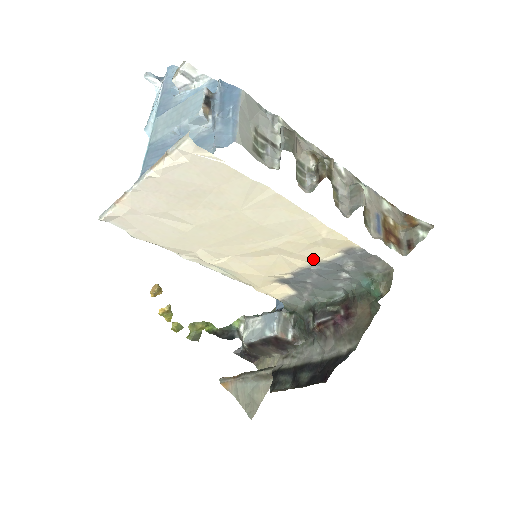
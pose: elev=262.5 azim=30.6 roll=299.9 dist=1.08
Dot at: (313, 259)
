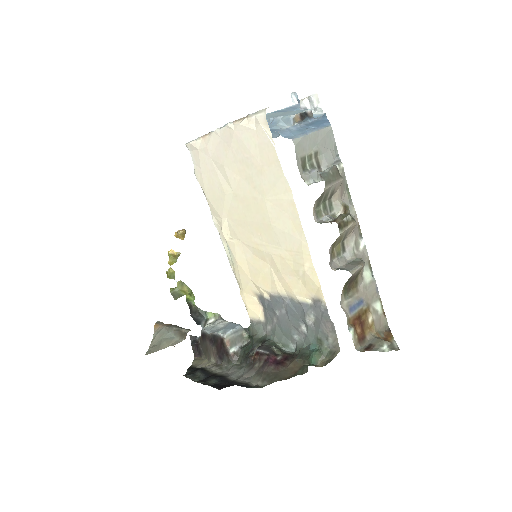
Dot at: (290, 290)
